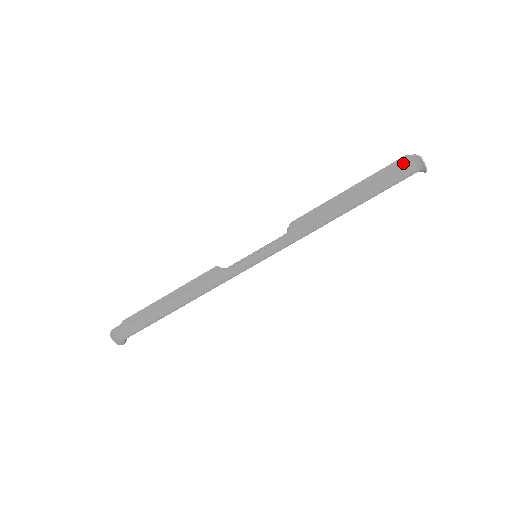
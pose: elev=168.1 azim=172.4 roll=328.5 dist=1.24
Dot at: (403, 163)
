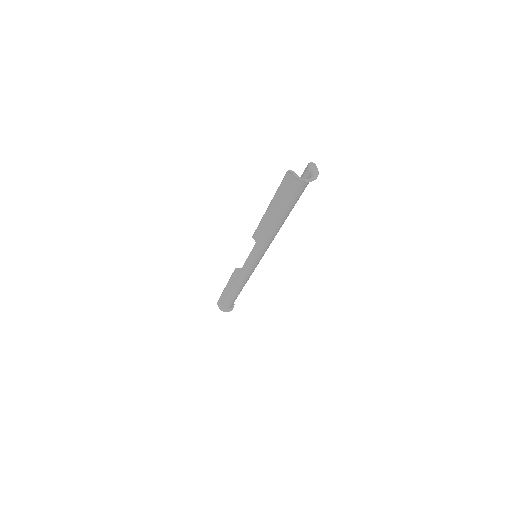
Dot at: (286, 178)
